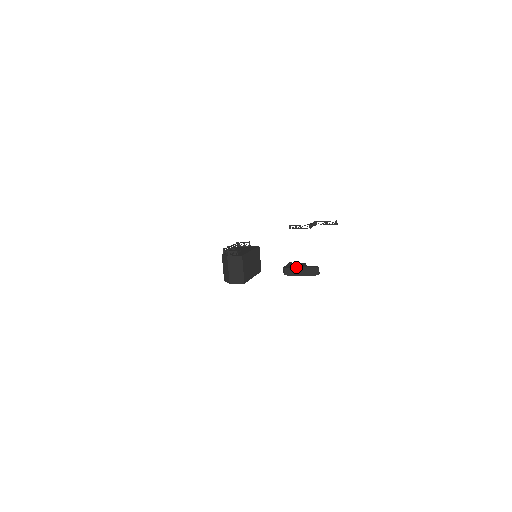
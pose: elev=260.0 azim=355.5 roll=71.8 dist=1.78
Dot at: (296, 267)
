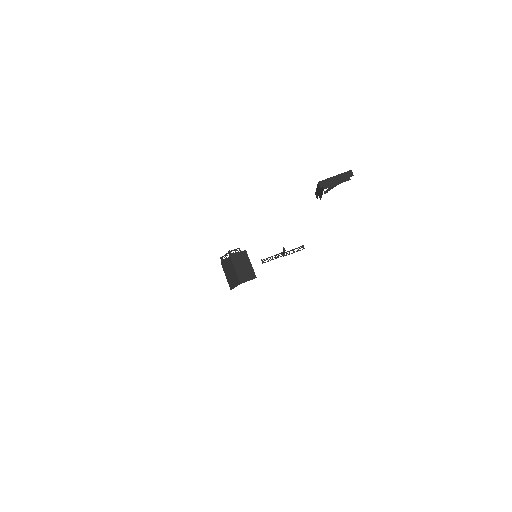
Dot at: (330, 177)
